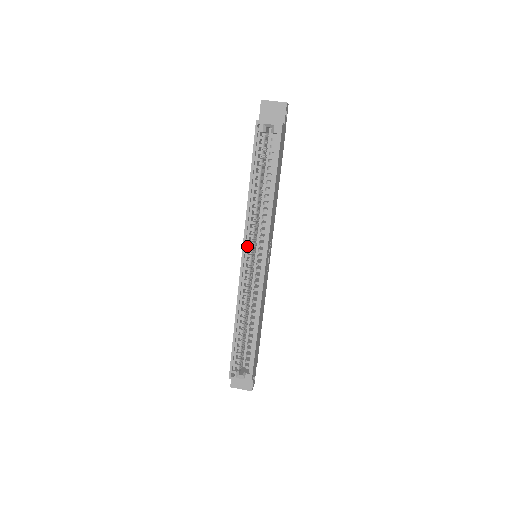
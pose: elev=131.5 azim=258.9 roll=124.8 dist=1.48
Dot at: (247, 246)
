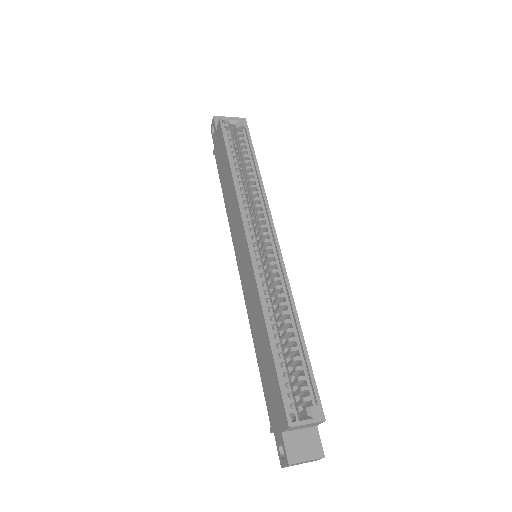
Dot at: (248, 231)
